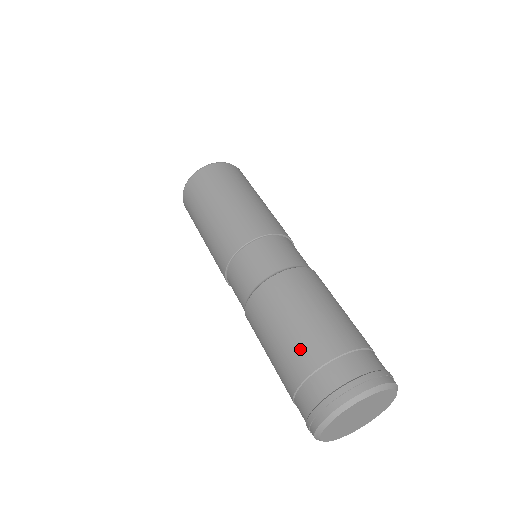
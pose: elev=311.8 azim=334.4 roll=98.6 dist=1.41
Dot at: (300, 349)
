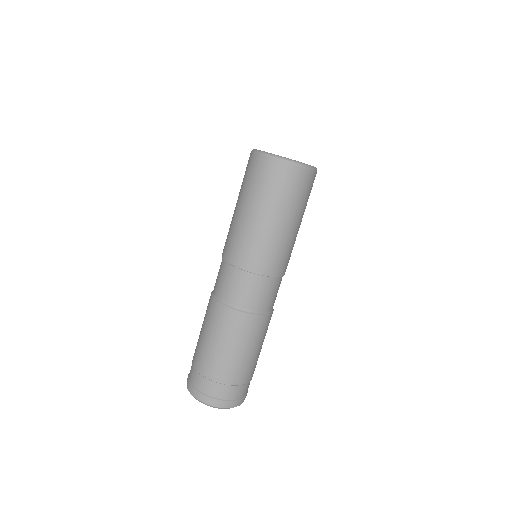
Dot at: (196, 347)
